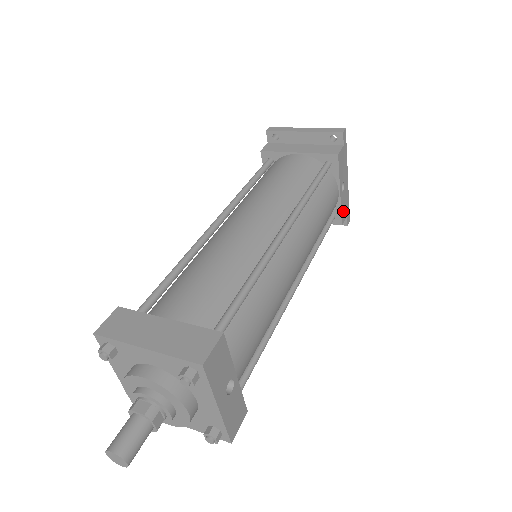
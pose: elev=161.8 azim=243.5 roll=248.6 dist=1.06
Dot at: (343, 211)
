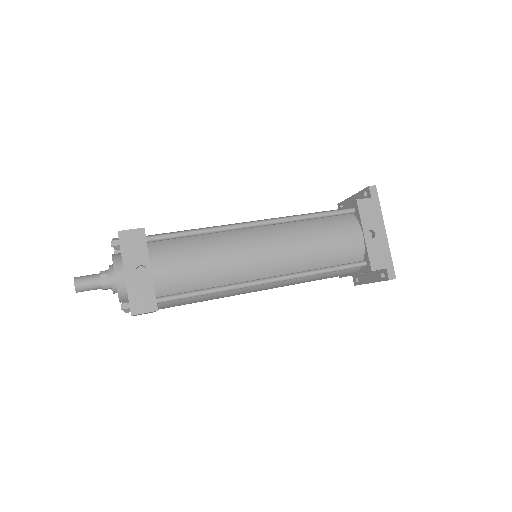
Dot at: (375, 258)
